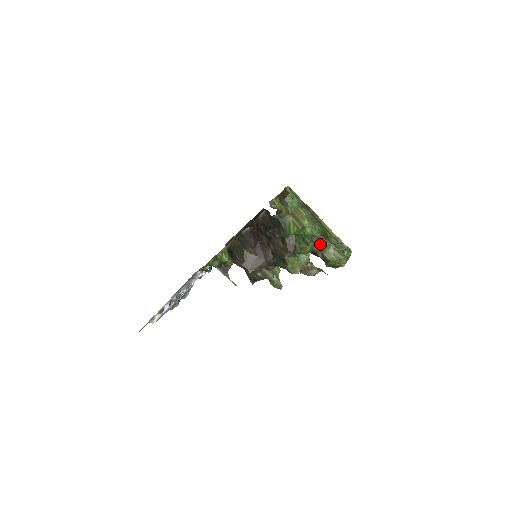
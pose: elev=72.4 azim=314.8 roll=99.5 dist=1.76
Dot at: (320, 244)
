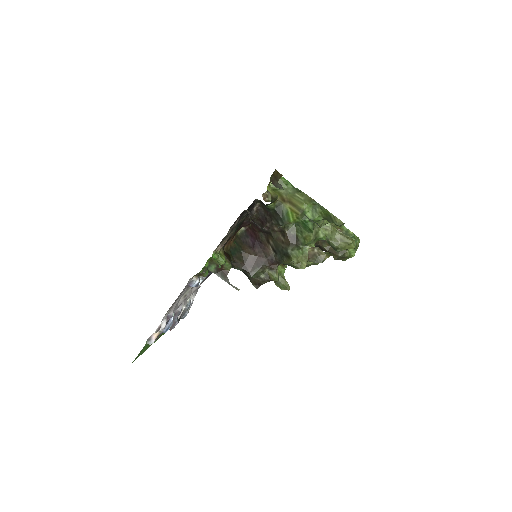
Dot at: (324, 231)
